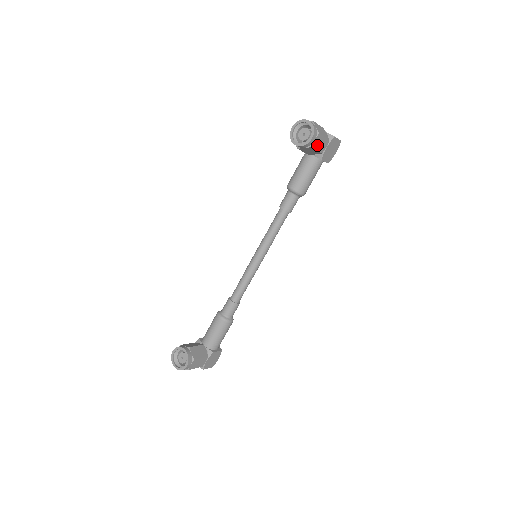
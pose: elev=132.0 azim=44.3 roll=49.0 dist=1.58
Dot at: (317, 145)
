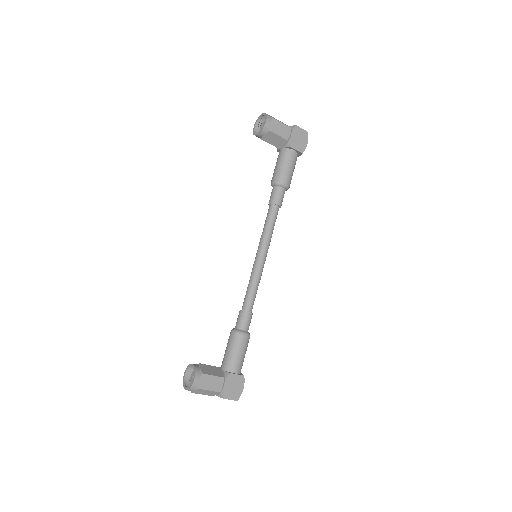
Dot at: (277, 130)
